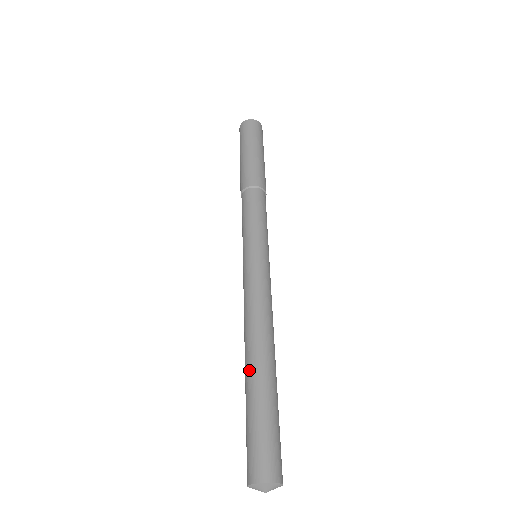
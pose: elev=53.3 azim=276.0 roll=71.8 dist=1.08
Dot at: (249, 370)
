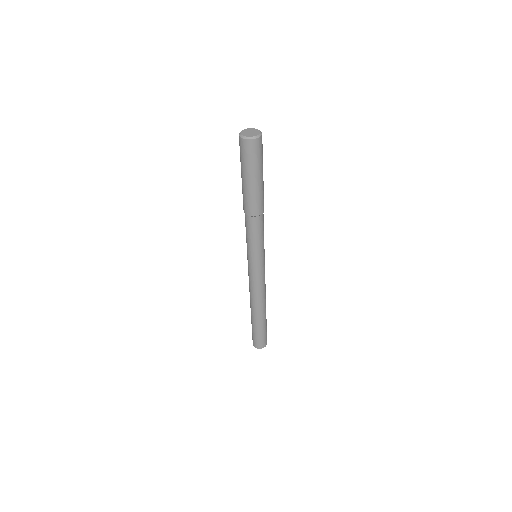
Dot at: (253, 316)
